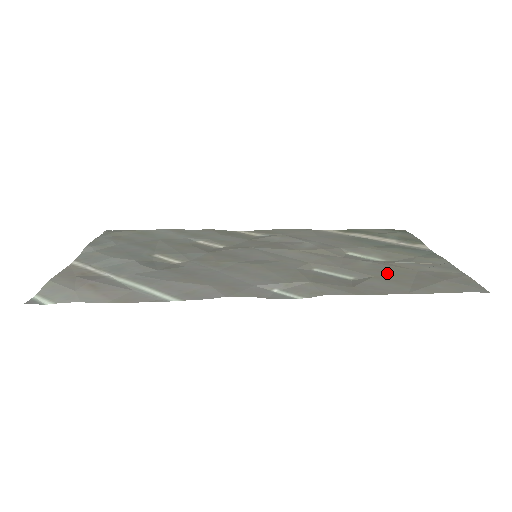
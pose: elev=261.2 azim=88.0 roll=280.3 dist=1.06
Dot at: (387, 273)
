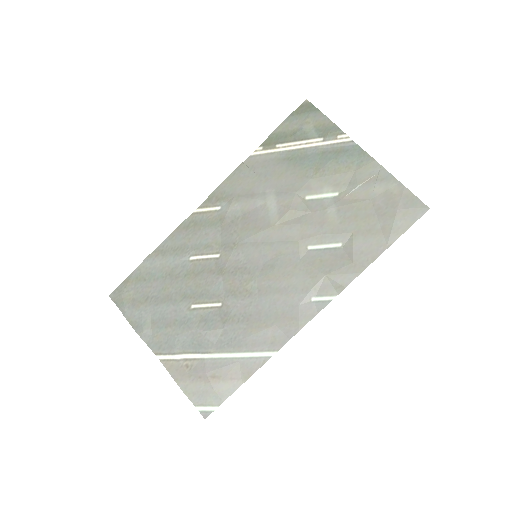
Dot at: (356, 221)
